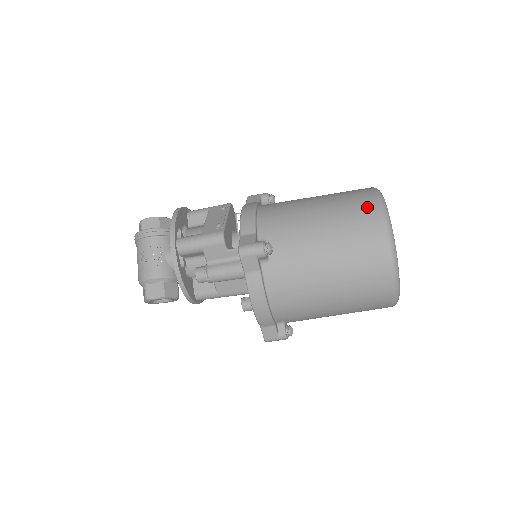
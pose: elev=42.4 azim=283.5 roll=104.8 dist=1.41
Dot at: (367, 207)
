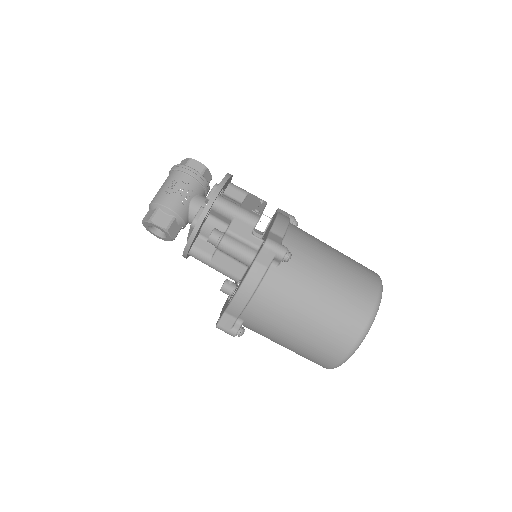
Dot at: (371, 282)
